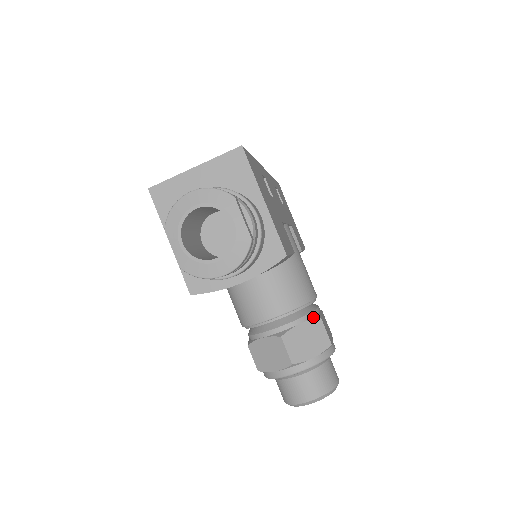
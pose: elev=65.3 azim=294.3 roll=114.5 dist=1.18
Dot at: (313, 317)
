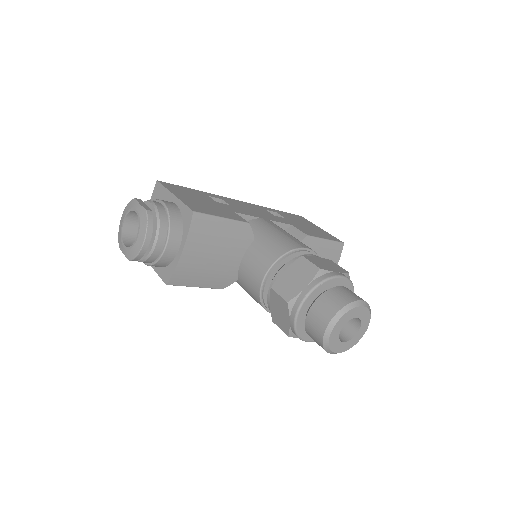
Dot at: (297, 260)
